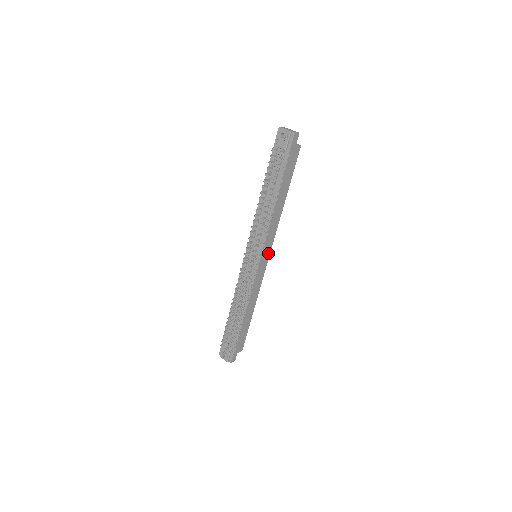
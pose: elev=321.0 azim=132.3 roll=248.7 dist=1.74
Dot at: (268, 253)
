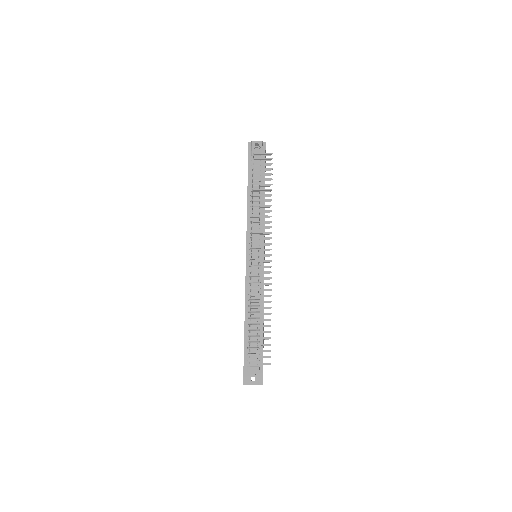
Dot at: (264, 252)
